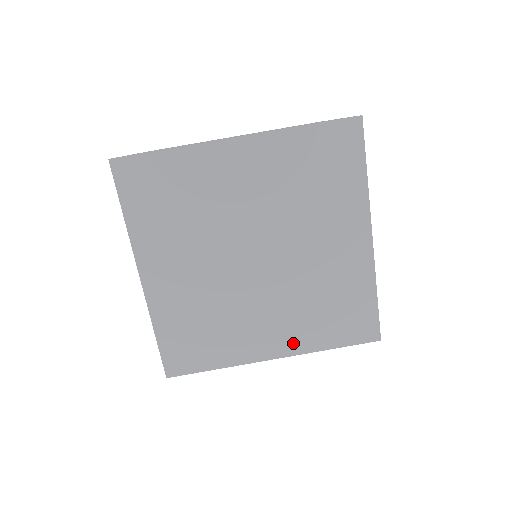
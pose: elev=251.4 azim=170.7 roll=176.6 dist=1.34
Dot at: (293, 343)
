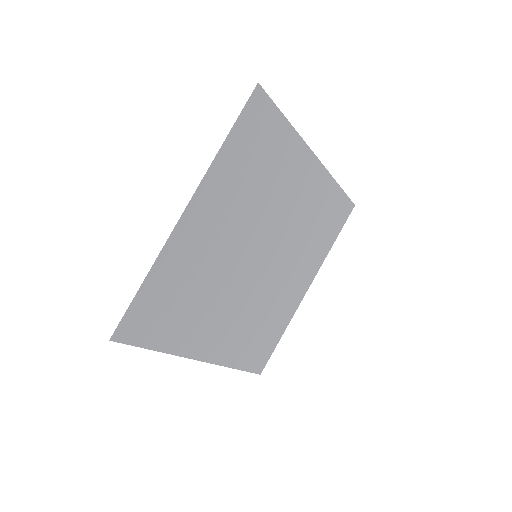
Dot at: (222, 351)
